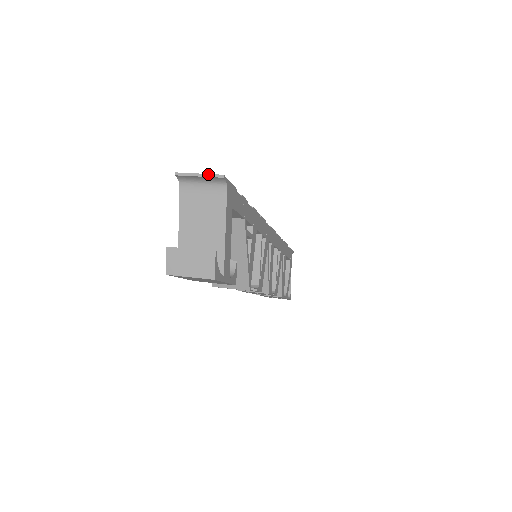
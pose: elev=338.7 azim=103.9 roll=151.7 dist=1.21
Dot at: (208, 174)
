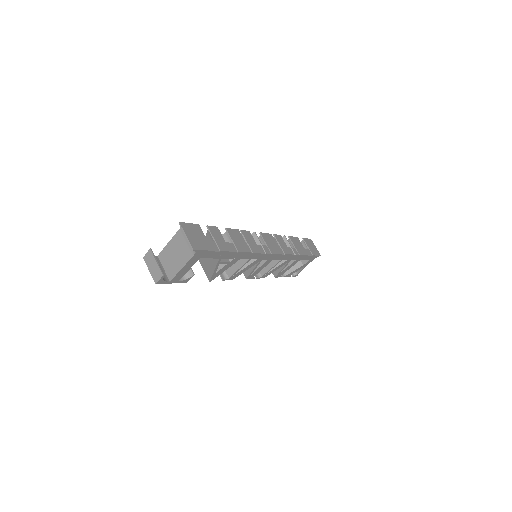
Dot at: (189, 241)
